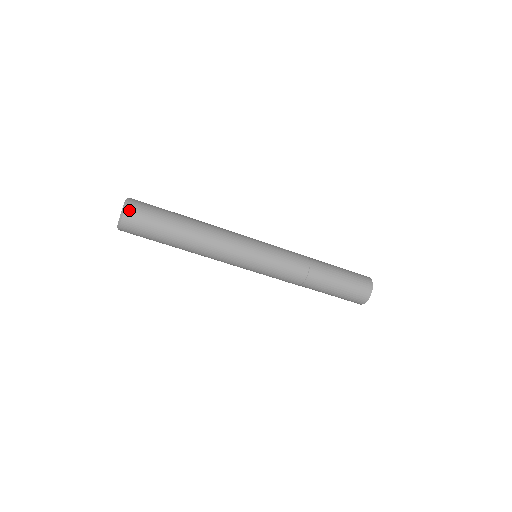
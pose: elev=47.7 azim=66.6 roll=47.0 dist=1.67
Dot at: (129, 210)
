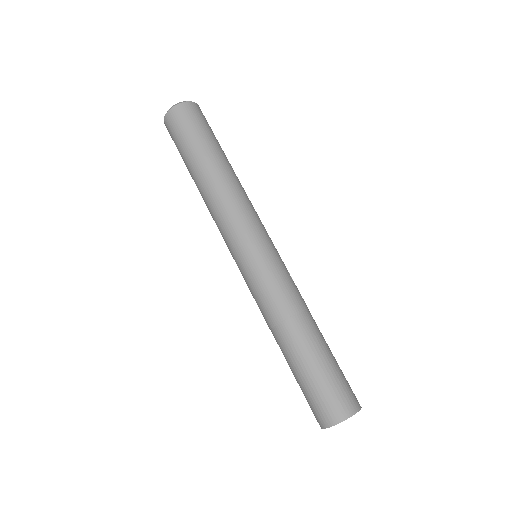
Dot at: (185, 106)
